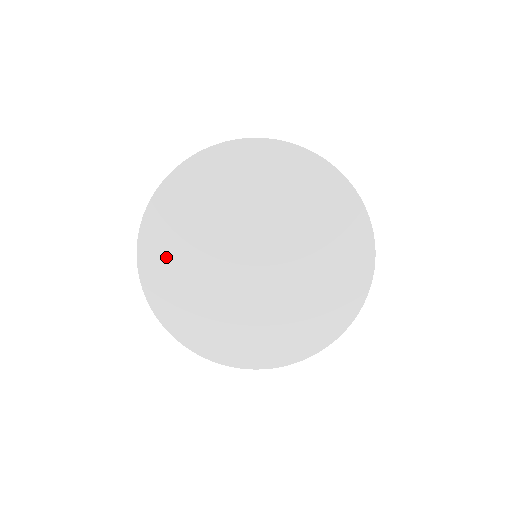
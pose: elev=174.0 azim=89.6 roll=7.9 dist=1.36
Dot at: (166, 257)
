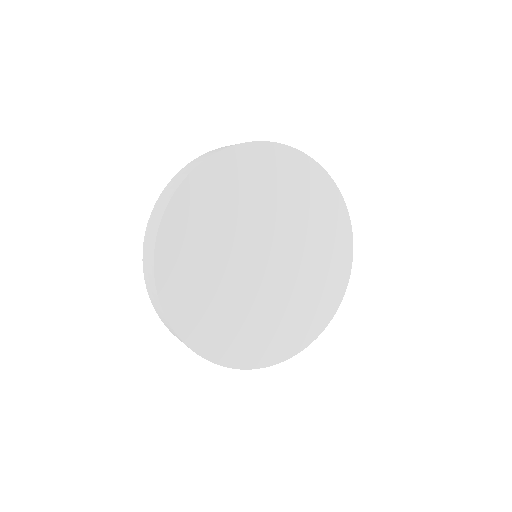
Dot at: (203, 204)
